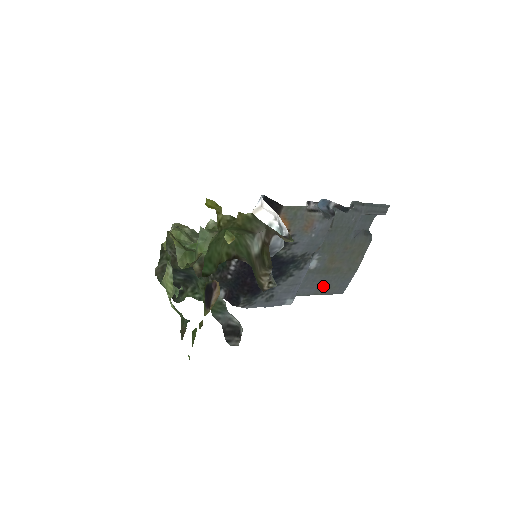
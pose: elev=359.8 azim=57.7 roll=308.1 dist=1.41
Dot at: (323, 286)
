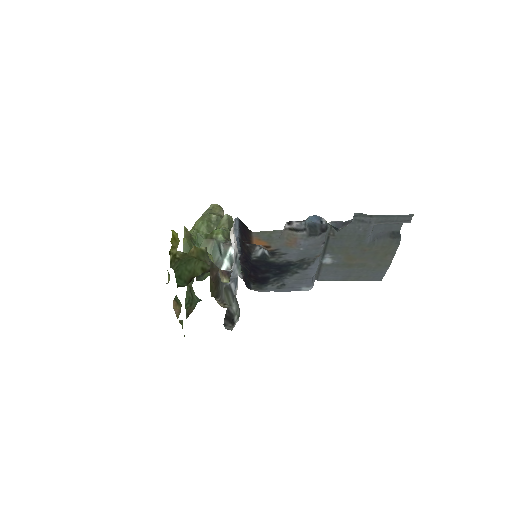
Dot at: (351, 275)
